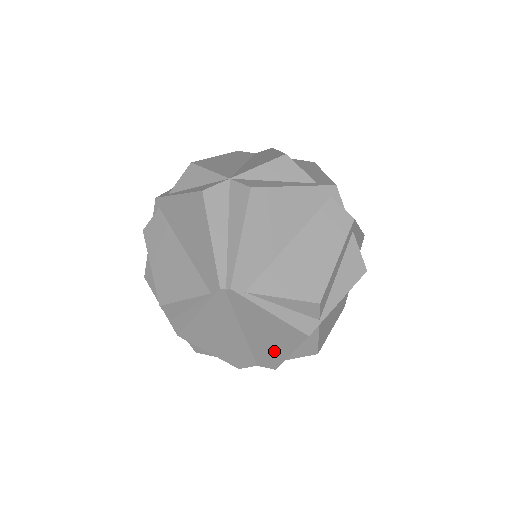
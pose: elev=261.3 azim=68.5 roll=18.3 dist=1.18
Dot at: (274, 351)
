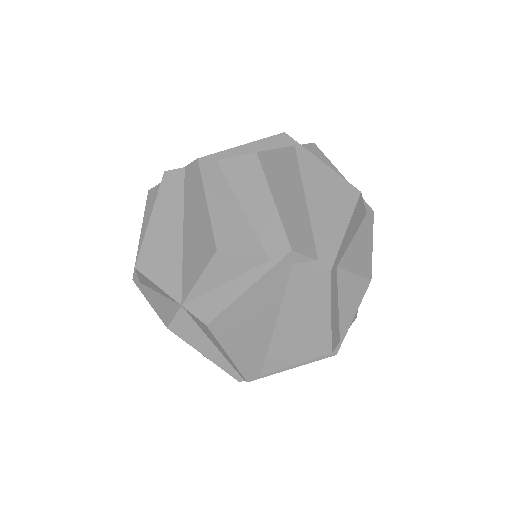
Dot at: occluded
